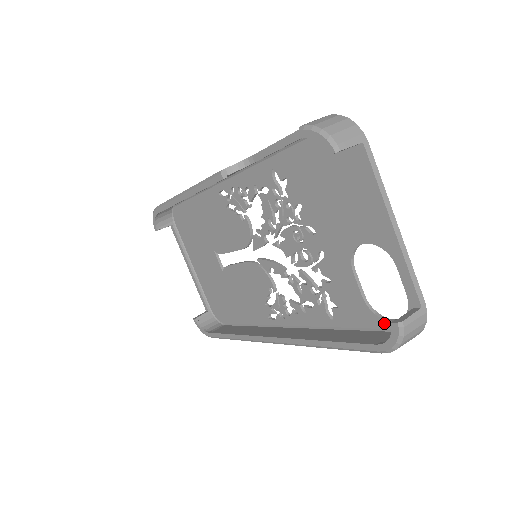
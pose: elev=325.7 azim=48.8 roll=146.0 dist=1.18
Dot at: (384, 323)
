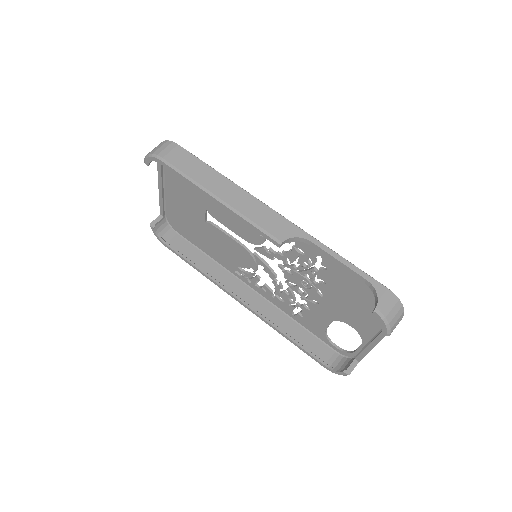
Dot at: (329, 343)
